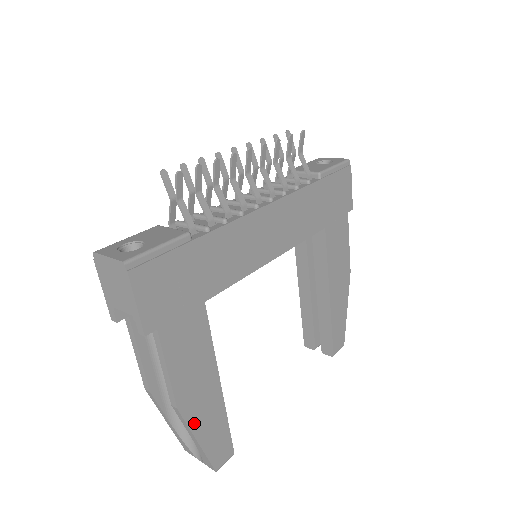
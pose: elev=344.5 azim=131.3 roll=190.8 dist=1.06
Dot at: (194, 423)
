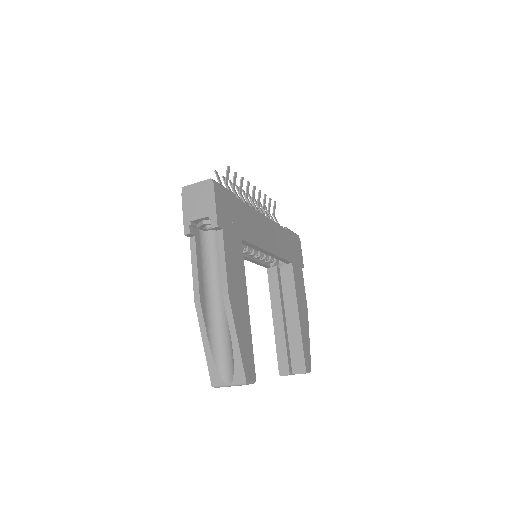
Dot at: (236, 319)
